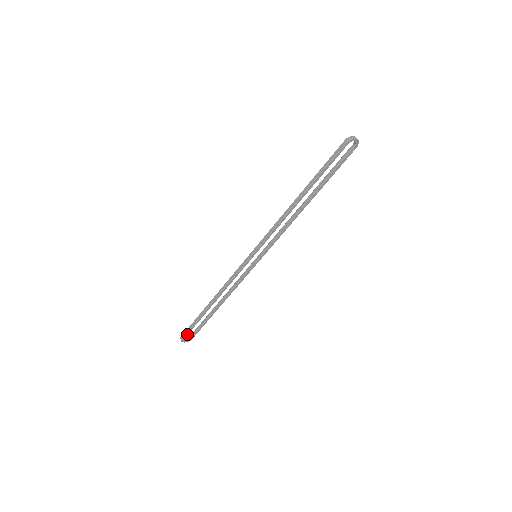
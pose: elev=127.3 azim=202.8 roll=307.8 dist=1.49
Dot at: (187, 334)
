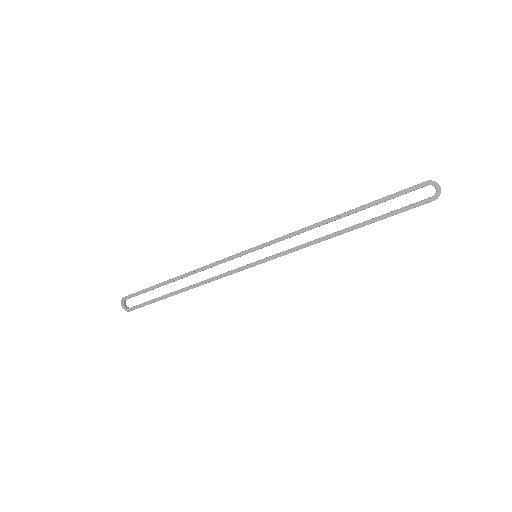
Dot at: (133, 296)
